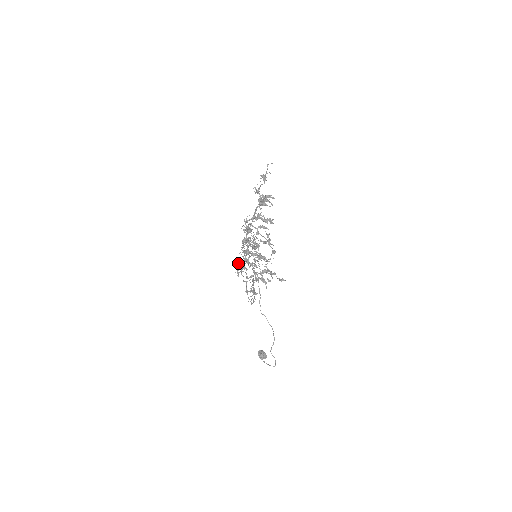
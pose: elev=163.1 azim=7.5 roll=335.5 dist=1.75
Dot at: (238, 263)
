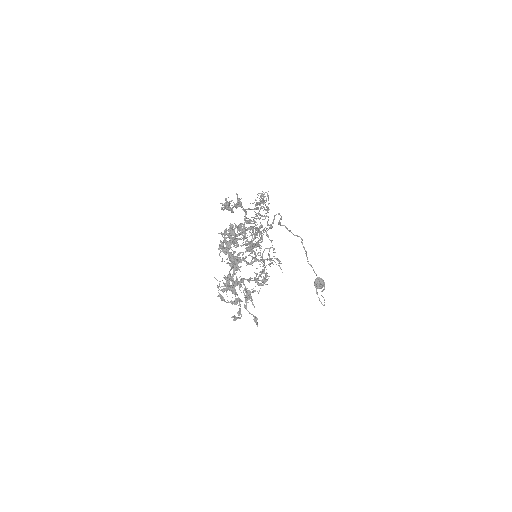
Dot at: occluded
